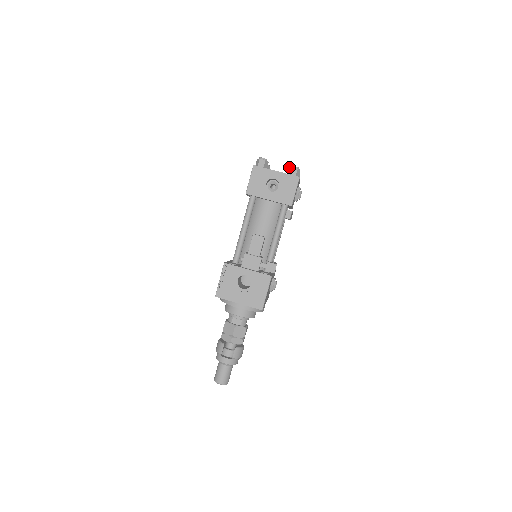
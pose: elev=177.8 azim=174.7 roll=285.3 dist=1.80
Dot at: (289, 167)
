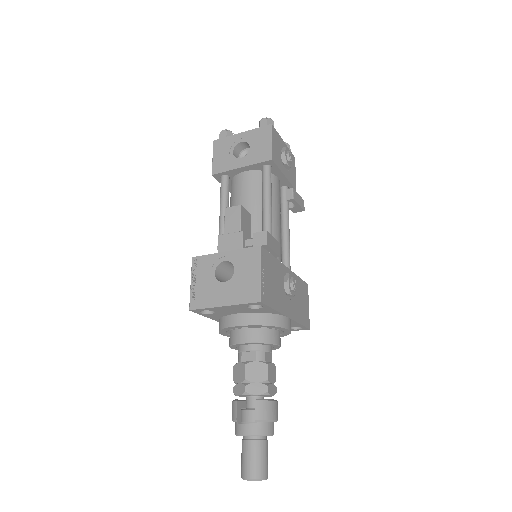
Dot at: occluded
